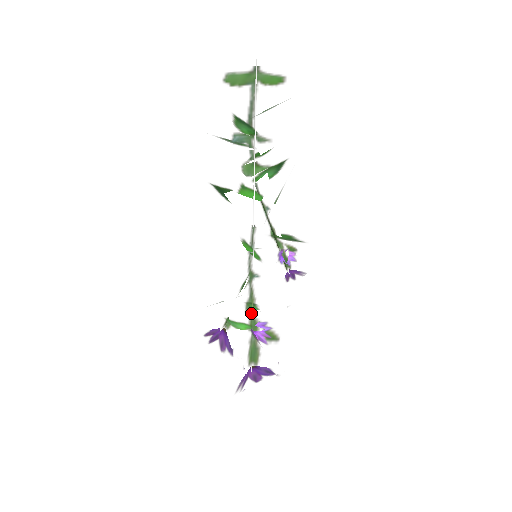
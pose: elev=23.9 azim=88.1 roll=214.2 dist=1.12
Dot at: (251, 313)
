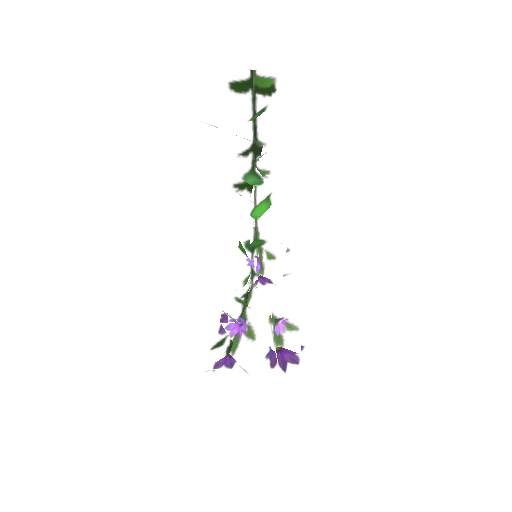
Dot at: (239, 308)
